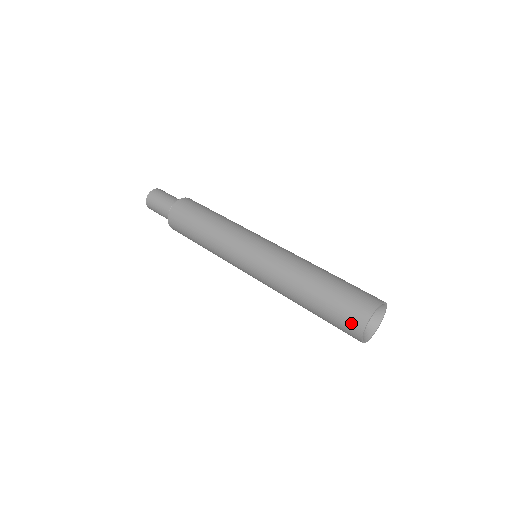
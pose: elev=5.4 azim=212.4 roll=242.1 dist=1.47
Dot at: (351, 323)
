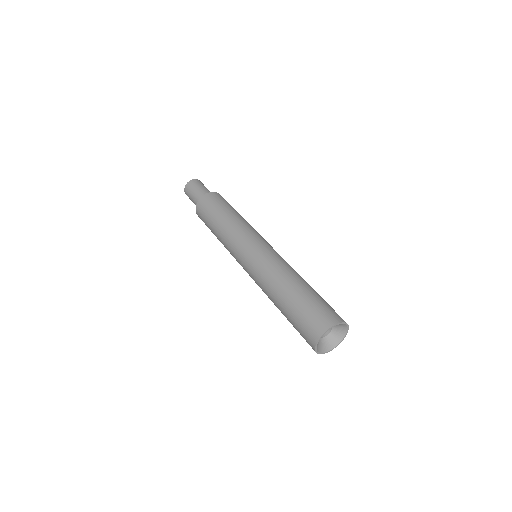
Dot at: (318, 321)
